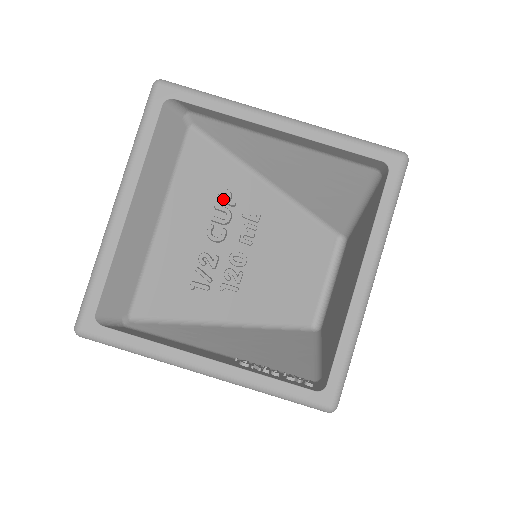
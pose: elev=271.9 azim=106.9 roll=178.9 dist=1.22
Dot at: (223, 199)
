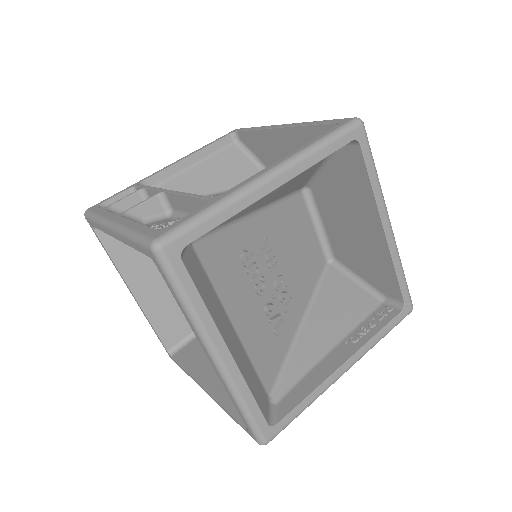
Dot at: (248, 262)
